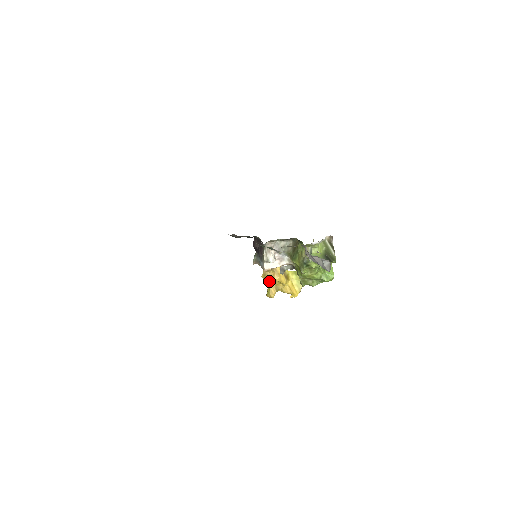
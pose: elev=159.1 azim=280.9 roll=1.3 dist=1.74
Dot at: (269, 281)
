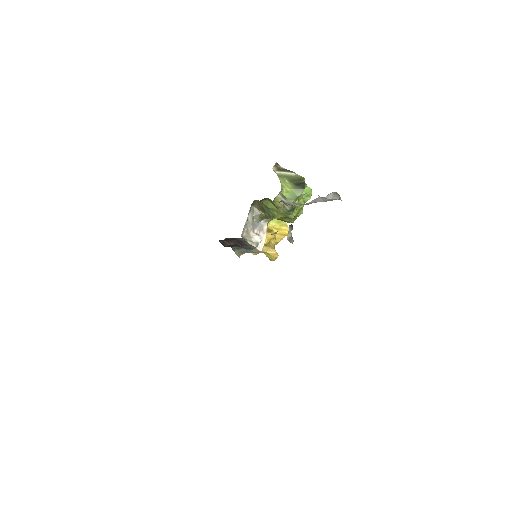
Dot at: occluded
